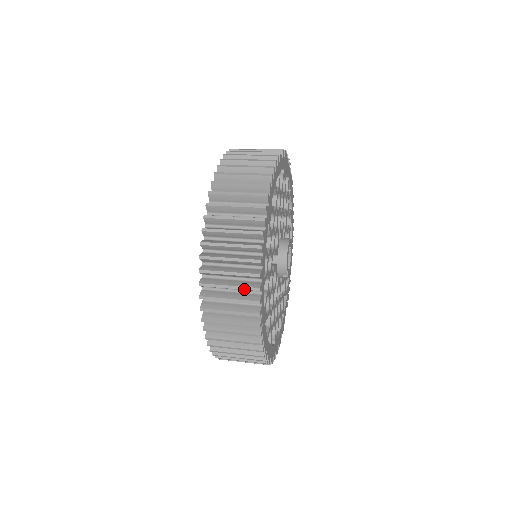
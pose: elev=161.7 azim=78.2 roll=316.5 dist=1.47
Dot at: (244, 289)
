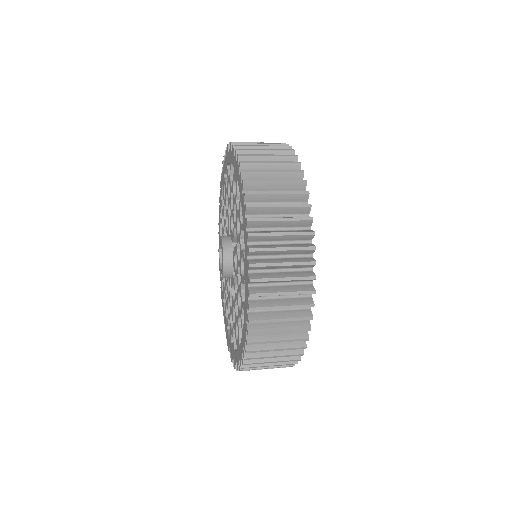
Dot at: (291, 349)
